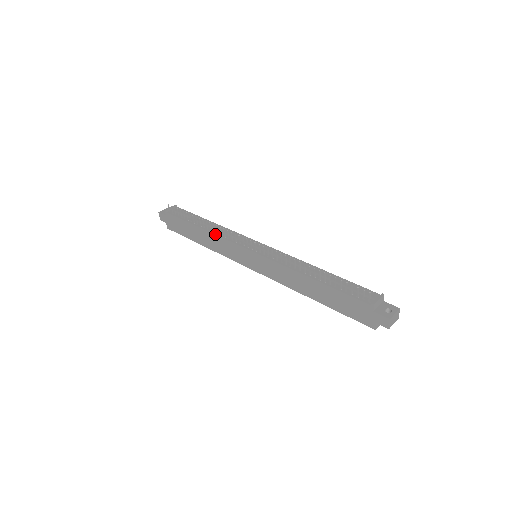
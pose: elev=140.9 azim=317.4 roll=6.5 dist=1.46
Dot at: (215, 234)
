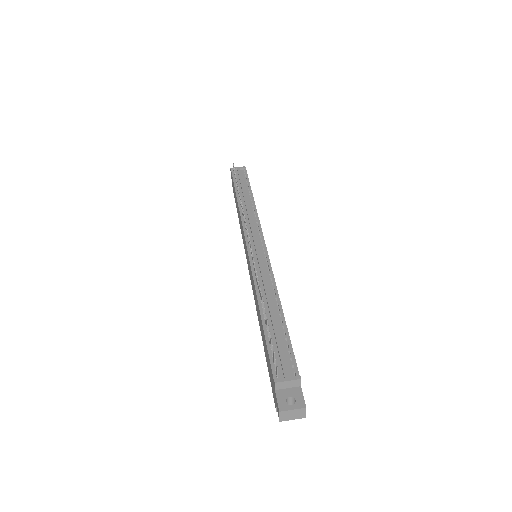
Dot at: (240, 213)
